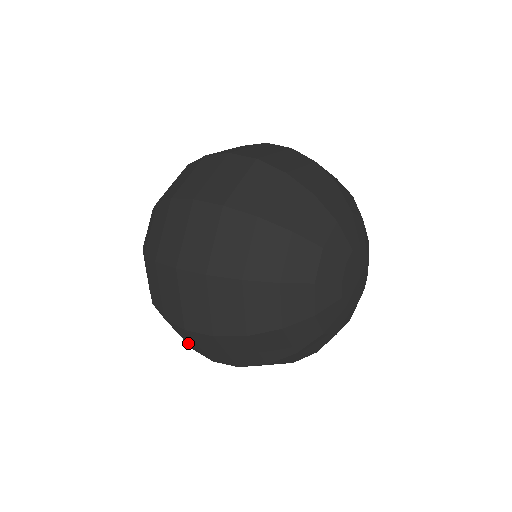
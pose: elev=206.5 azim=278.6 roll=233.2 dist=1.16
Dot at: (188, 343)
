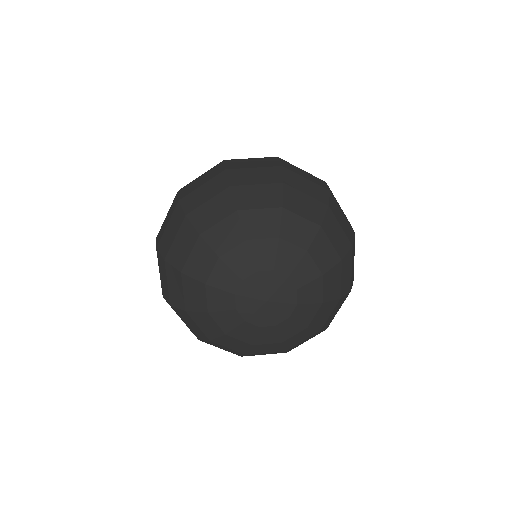
Dot at: occluded
